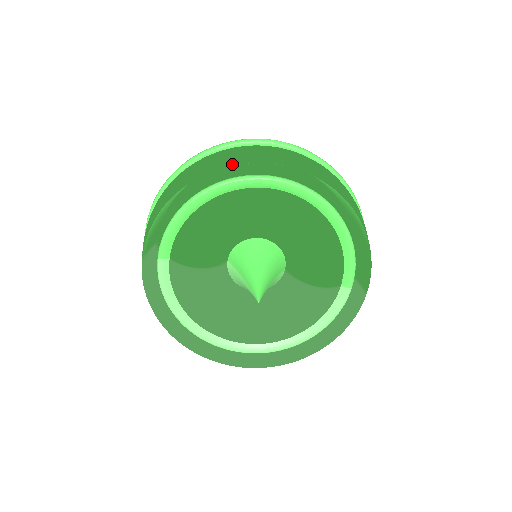
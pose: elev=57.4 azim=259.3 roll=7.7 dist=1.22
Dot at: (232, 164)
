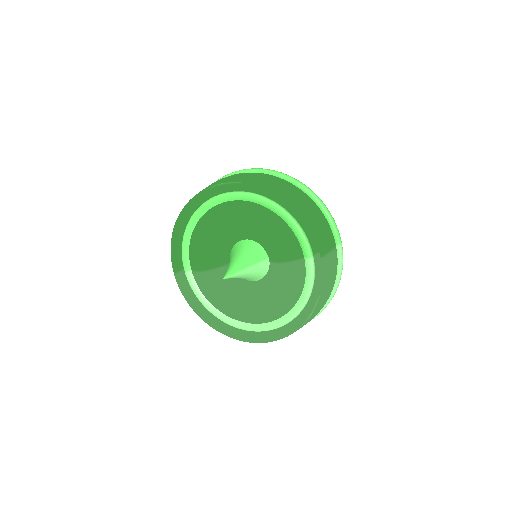
Dot at: (196, 194)
